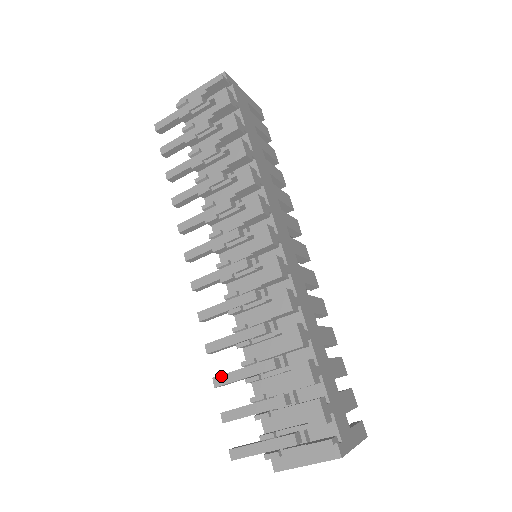
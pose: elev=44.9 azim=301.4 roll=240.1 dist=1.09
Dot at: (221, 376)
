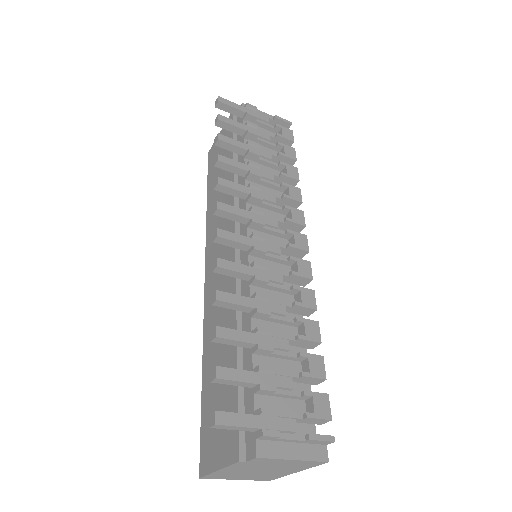
Dot at: (228, 329)
